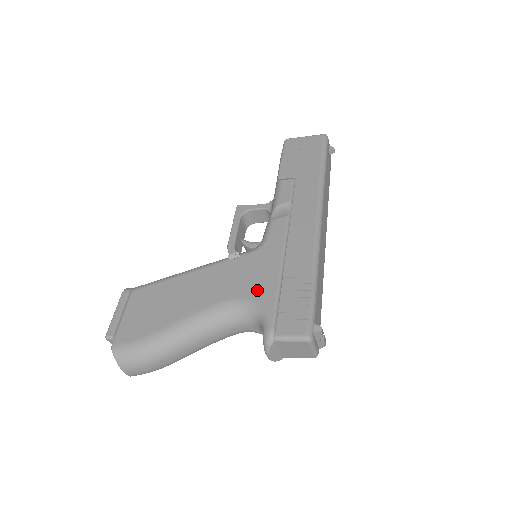
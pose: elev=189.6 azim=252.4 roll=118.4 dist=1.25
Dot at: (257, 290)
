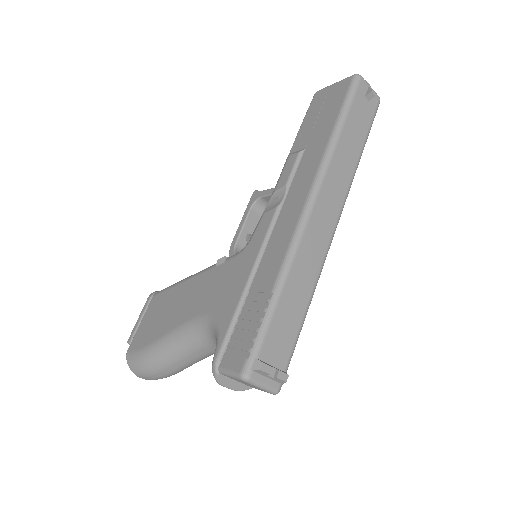
Dot at: (222, 307)
